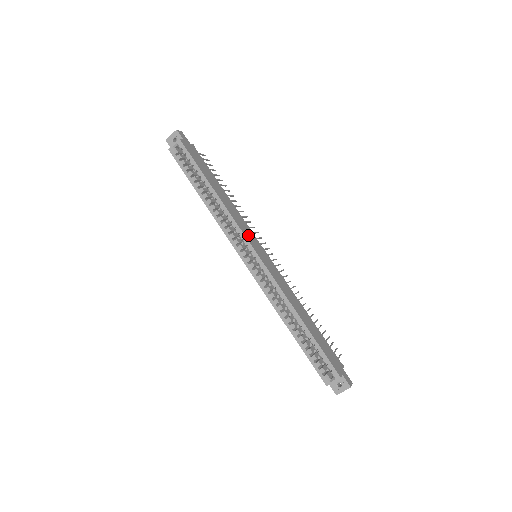
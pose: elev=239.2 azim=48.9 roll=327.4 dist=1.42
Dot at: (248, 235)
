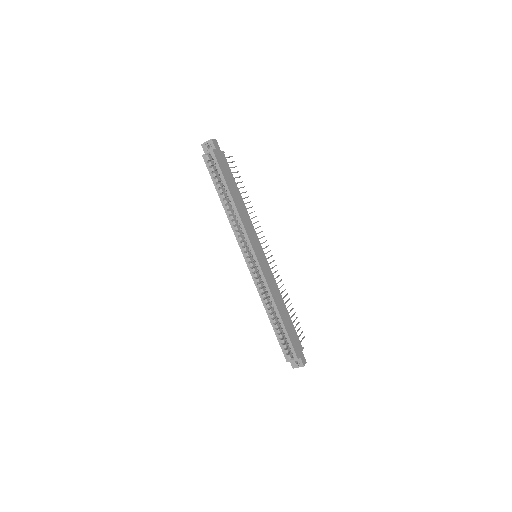
Dot at: (253, 240)
